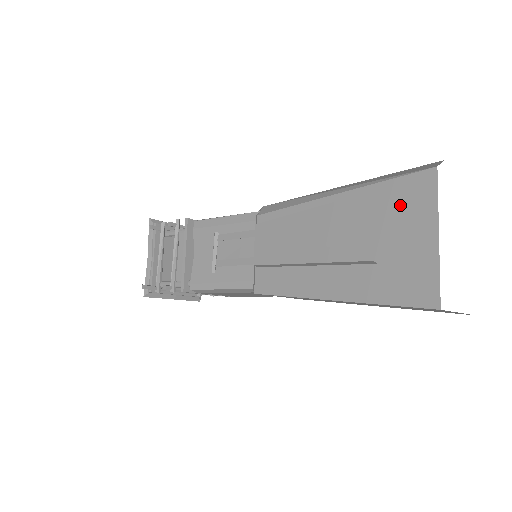
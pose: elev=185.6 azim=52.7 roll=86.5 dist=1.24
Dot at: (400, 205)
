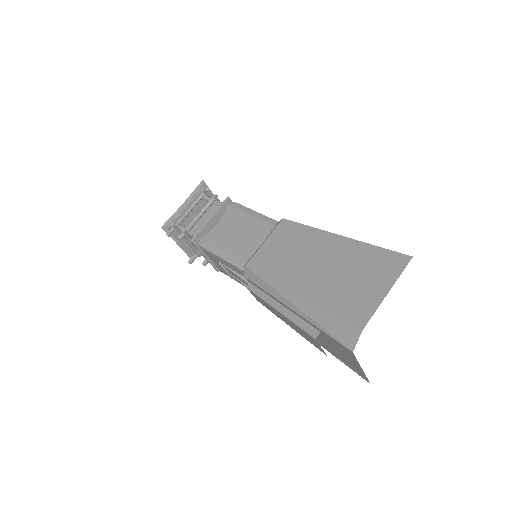
Dot at: (336, 346)
